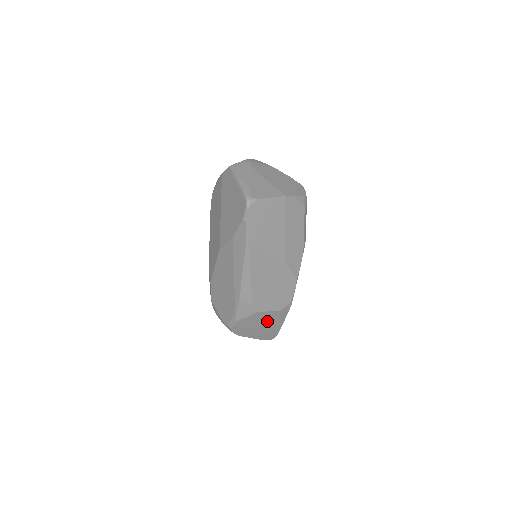
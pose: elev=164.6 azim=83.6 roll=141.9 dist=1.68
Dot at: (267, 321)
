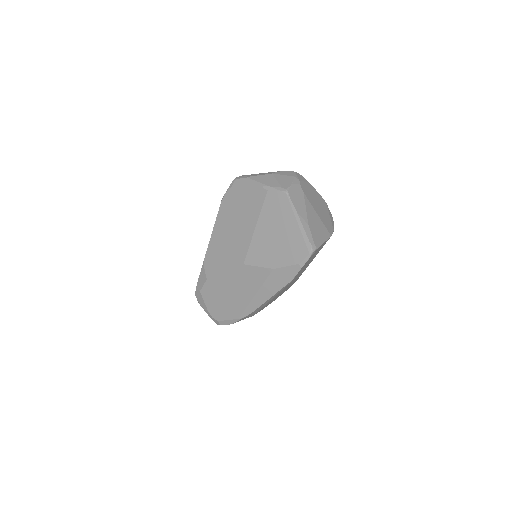
Dot at: occluded
